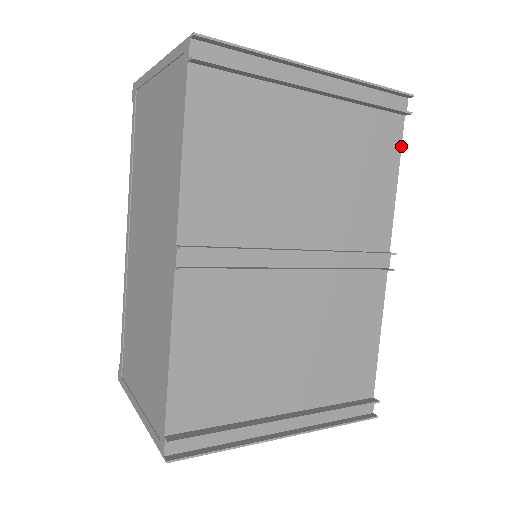
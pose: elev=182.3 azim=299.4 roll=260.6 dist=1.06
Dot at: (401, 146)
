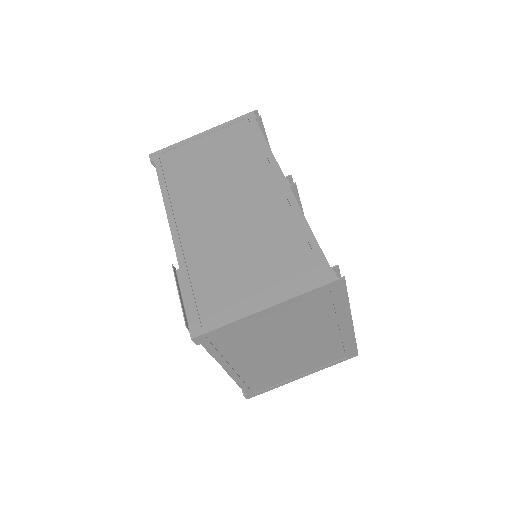
Dot at: occluded
